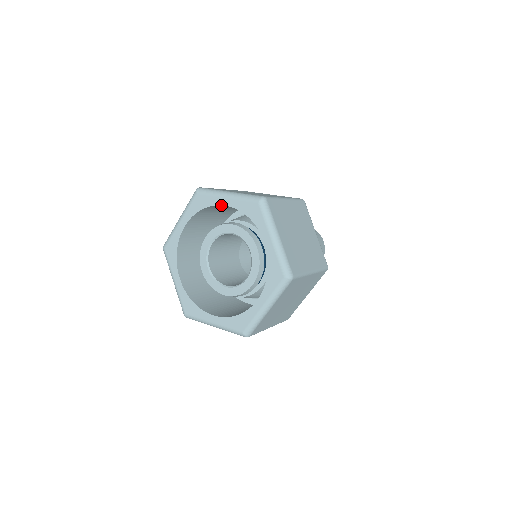
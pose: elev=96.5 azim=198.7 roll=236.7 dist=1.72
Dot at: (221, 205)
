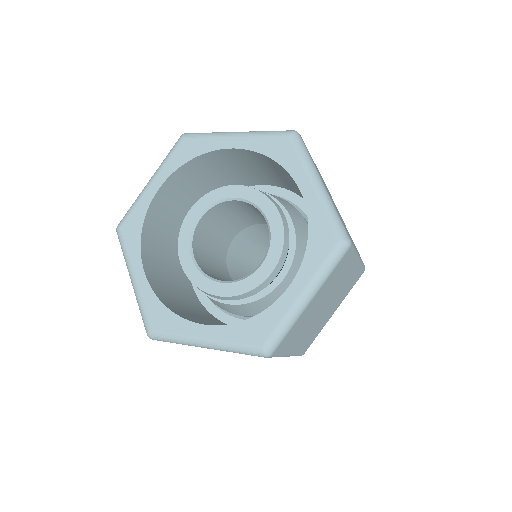
Dot at: occluded
